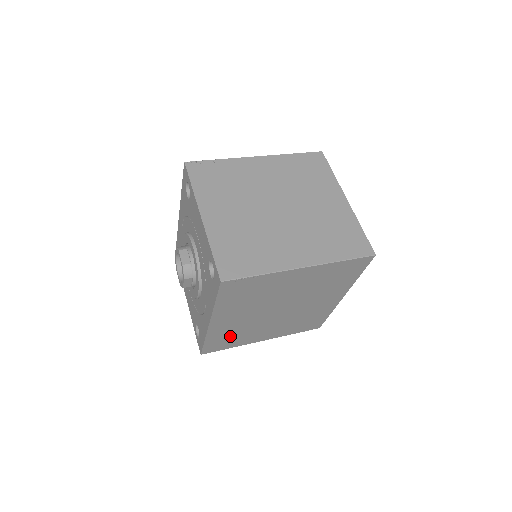
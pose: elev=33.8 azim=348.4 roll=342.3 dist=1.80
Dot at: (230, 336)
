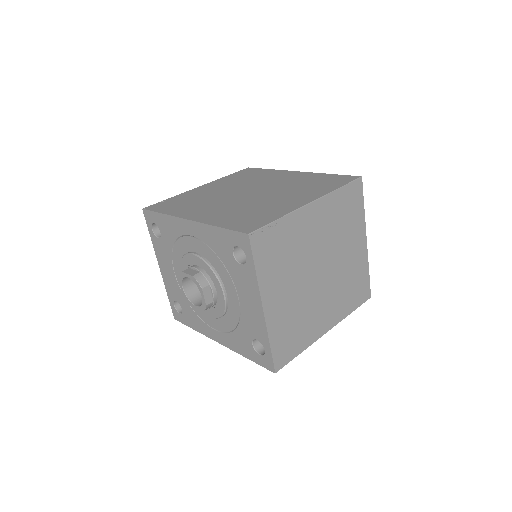
Dot at: occluded
